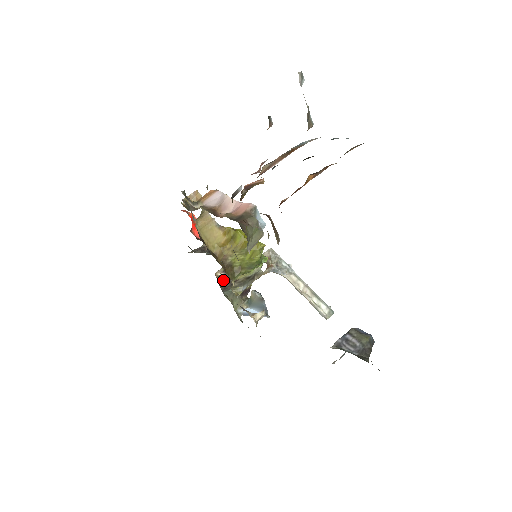
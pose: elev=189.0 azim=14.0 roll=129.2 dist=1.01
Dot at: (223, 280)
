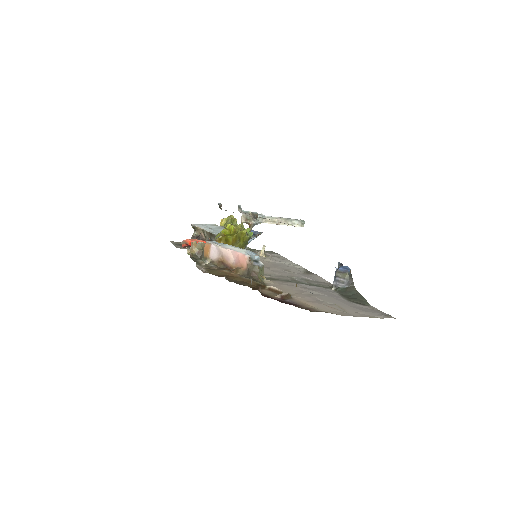
Dot at: occluded
